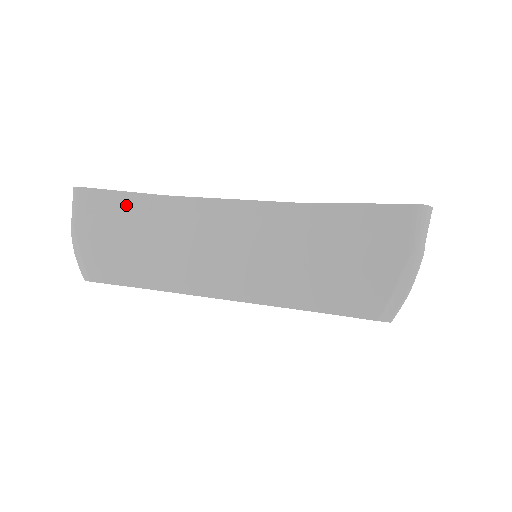
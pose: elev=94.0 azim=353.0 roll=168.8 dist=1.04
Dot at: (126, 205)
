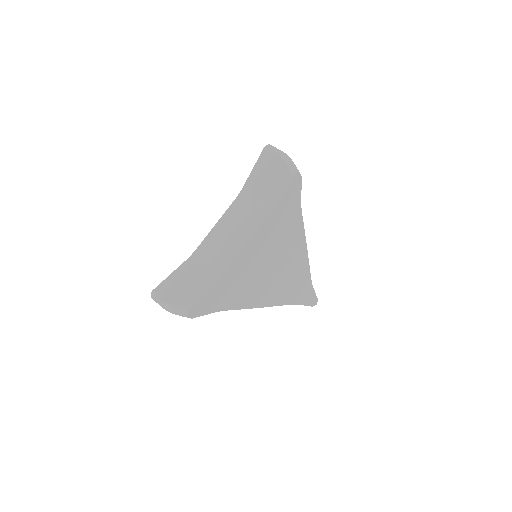
Dot at: (178, 274)
